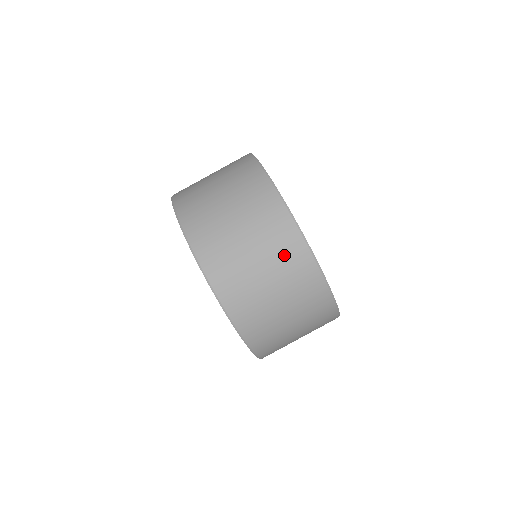
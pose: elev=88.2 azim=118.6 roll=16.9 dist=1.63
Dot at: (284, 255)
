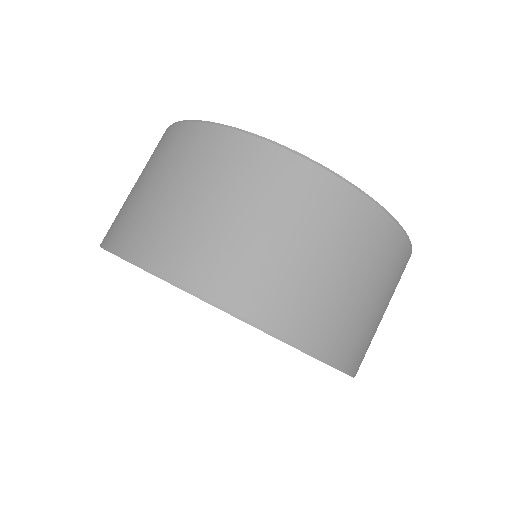
Dot at: (393, 268)
